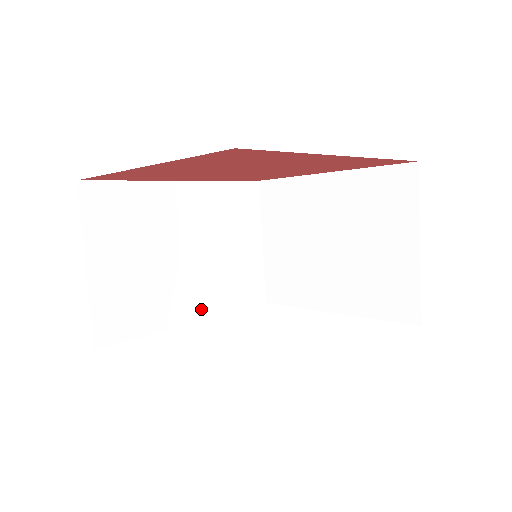
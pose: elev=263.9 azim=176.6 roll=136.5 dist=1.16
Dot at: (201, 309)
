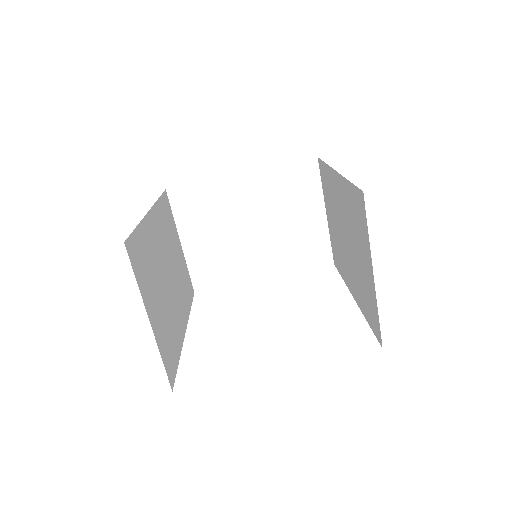
Dot at: (184, 319)
